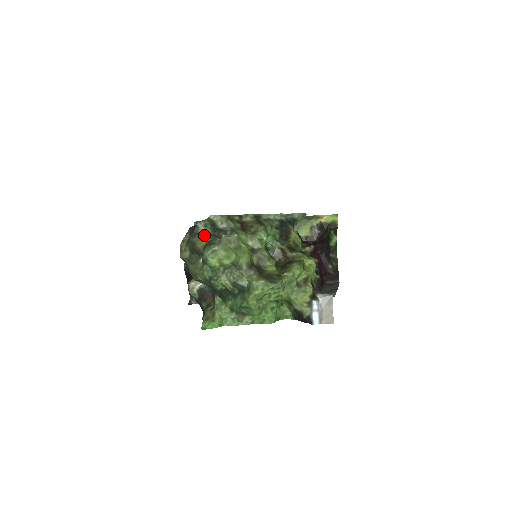
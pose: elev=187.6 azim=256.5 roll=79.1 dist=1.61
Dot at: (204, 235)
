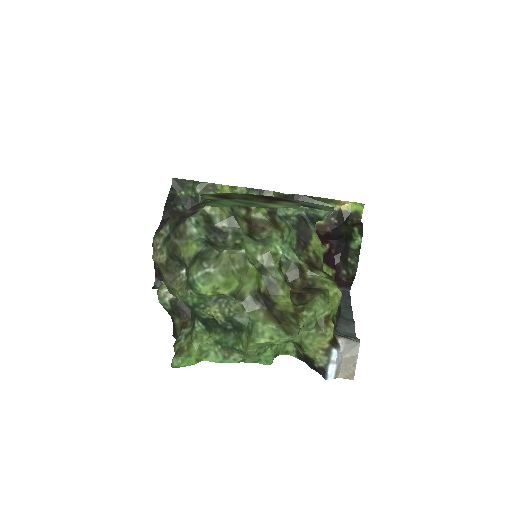
Dot at: (193, 239)
